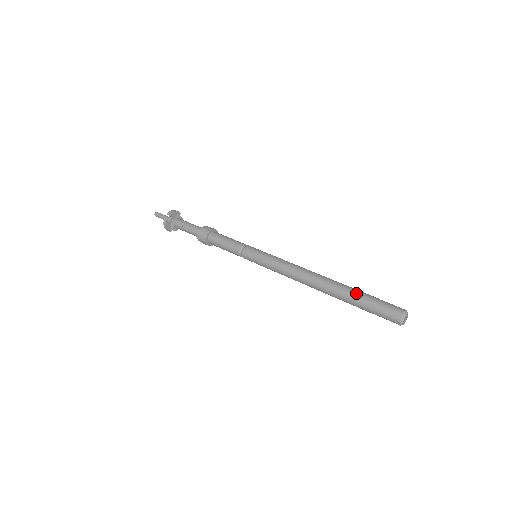
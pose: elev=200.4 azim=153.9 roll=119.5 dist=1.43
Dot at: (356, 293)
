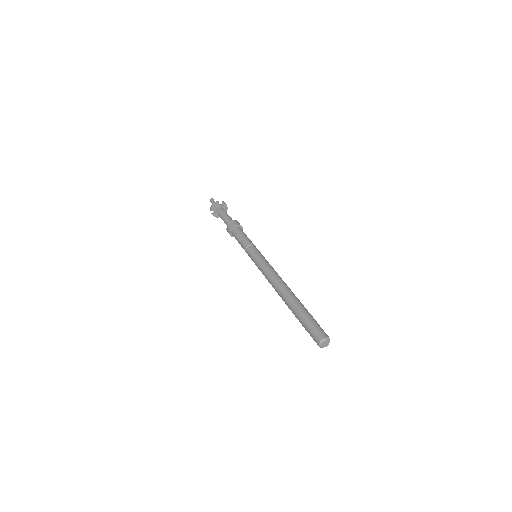
Dot at: occluded
